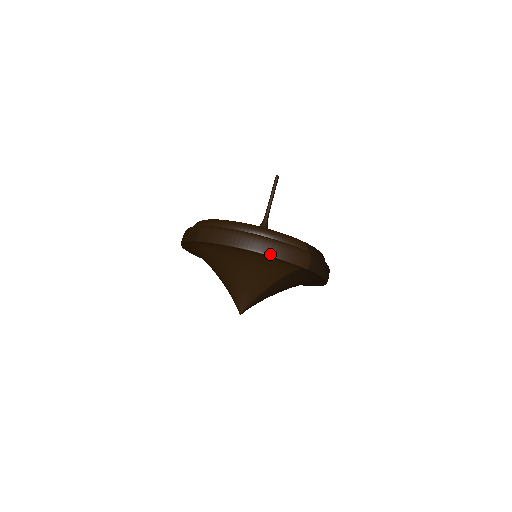
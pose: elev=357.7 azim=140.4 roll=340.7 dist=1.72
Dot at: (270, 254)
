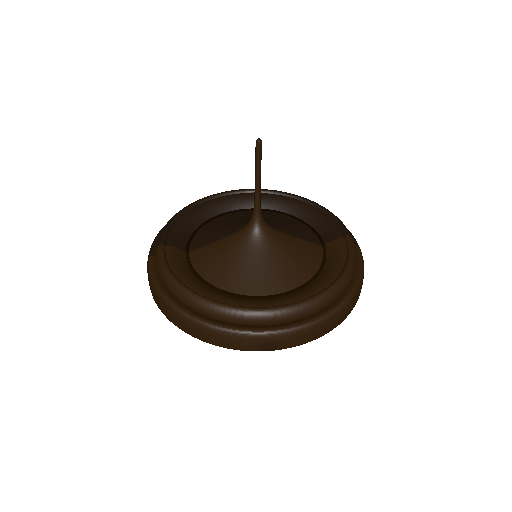
Dot at: occluded
